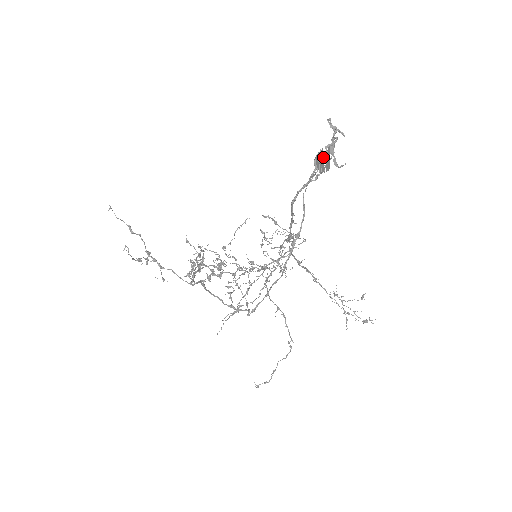
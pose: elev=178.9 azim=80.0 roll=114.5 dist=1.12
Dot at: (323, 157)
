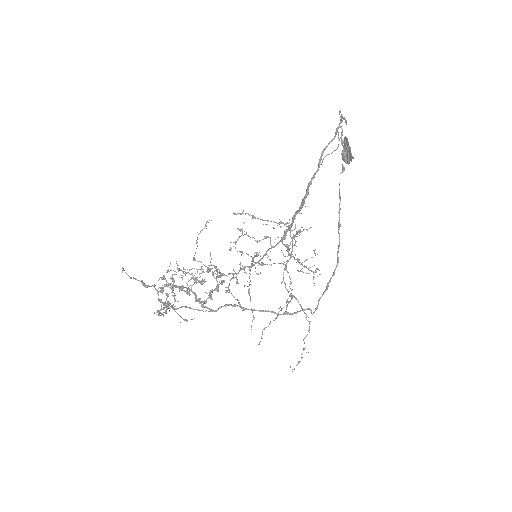
Dot at: (344, 148)
